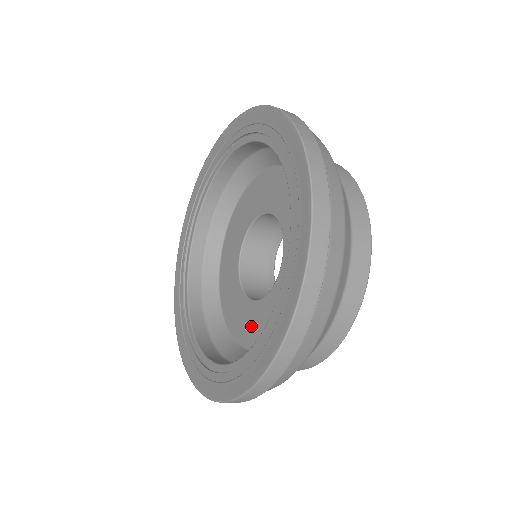
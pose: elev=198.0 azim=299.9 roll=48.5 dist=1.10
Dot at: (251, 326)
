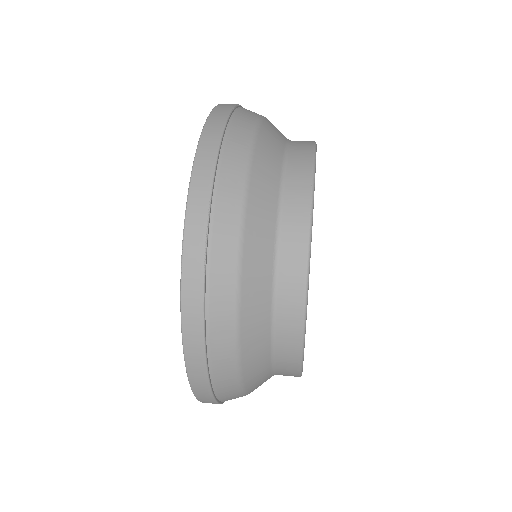
Dot at: occluded
